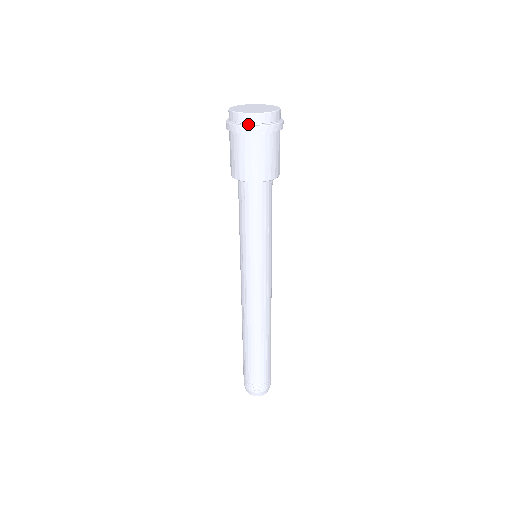
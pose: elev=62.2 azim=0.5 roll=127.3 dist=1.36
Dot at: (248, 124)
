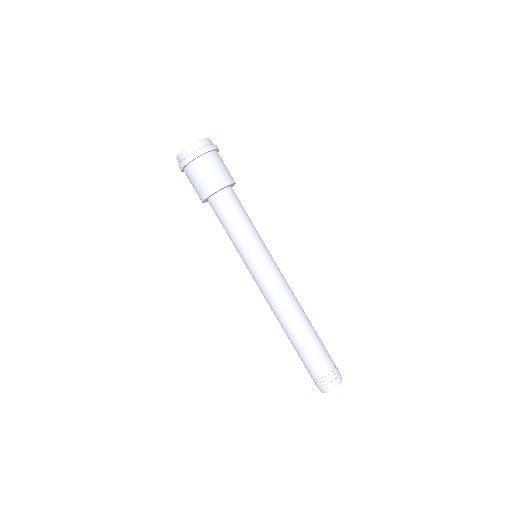
Dot at: (182, 162)
